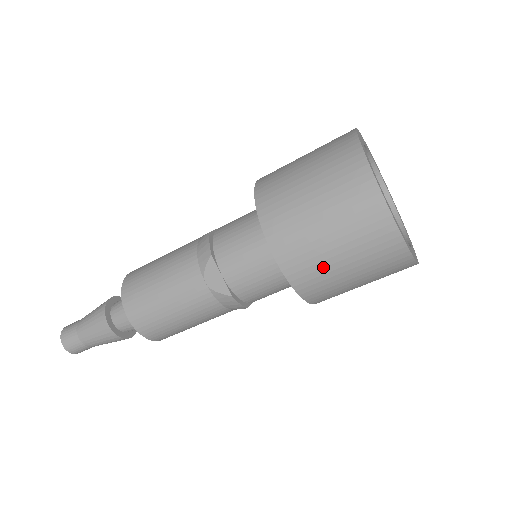
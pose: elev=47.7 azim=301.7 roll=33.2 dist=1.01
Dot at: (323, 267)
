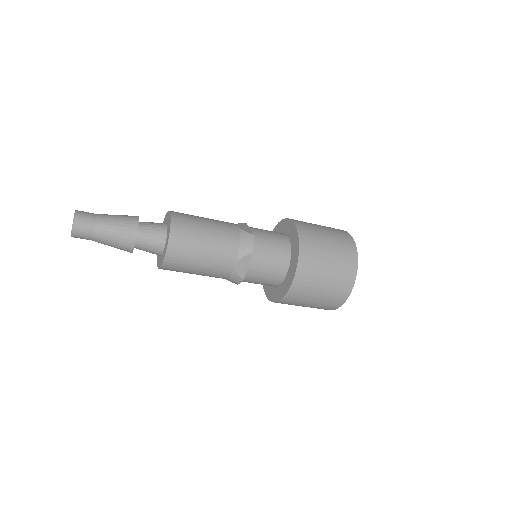
Dot at: (305, 298)
